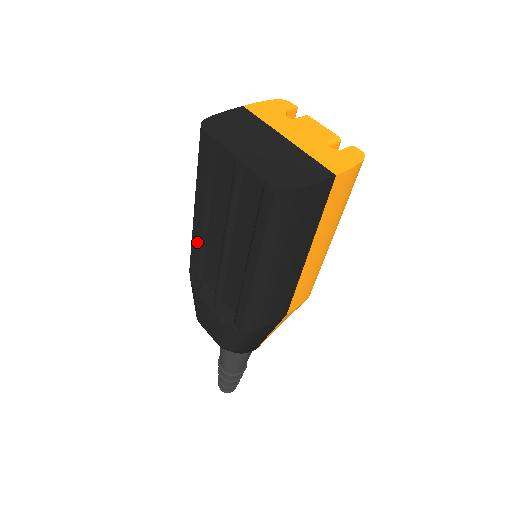
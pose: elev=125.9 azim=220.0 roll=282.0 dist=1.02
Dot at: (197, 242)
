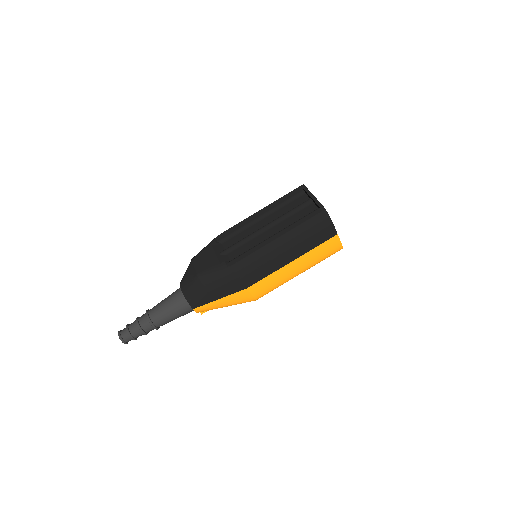
Dot at: (244, 223)
